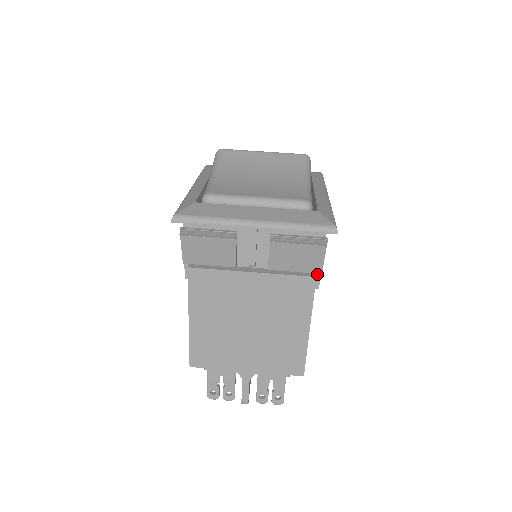
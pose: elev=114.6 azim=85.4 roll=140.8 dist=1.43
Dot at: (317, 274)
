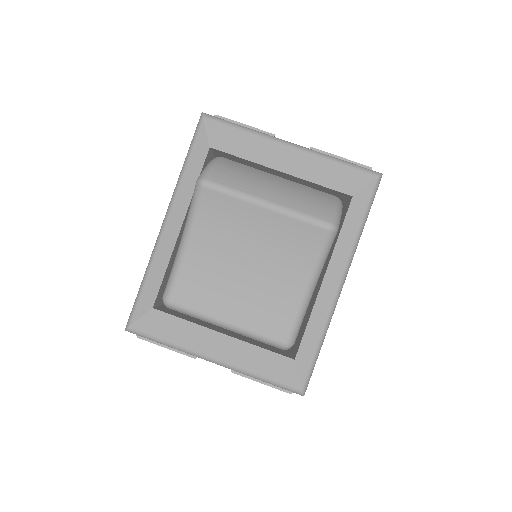
Dot at: occluded
